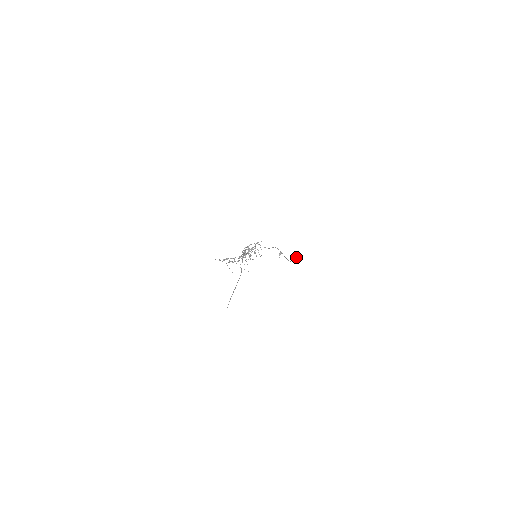
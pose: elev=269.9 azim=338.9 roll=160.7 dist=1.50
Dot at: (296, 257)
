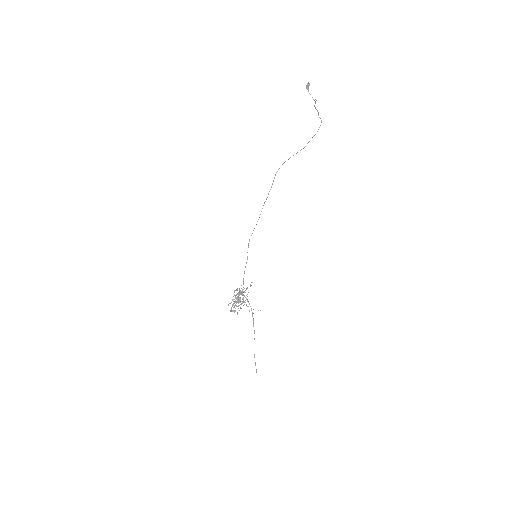
Dot at: occluded
